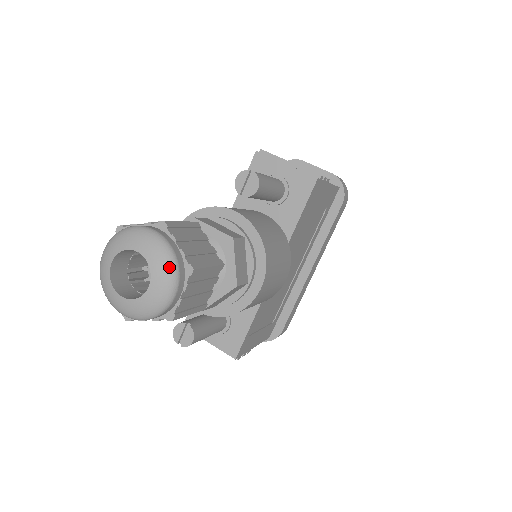
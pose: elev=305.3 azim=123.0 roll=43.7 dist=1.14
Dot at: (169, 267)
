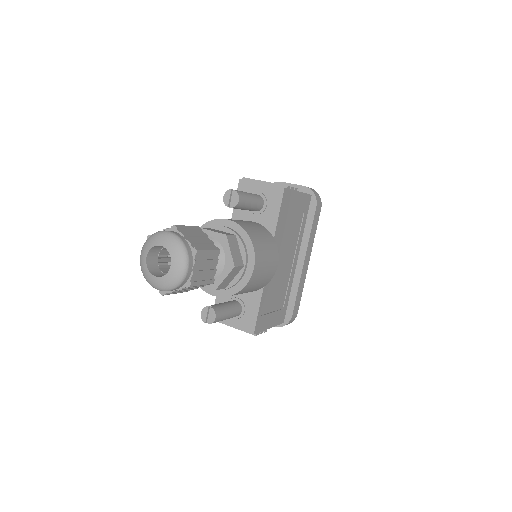
Dot at: (181, 251)
